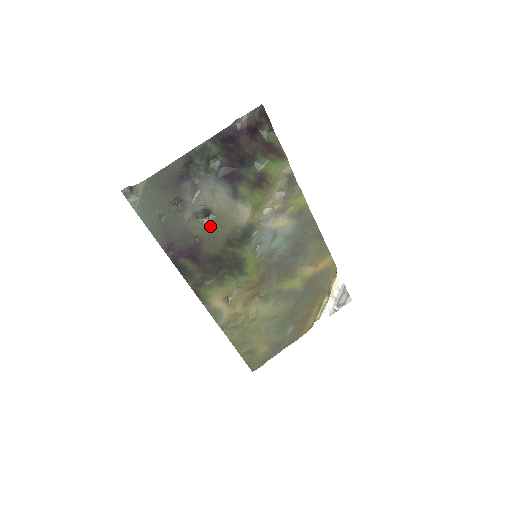
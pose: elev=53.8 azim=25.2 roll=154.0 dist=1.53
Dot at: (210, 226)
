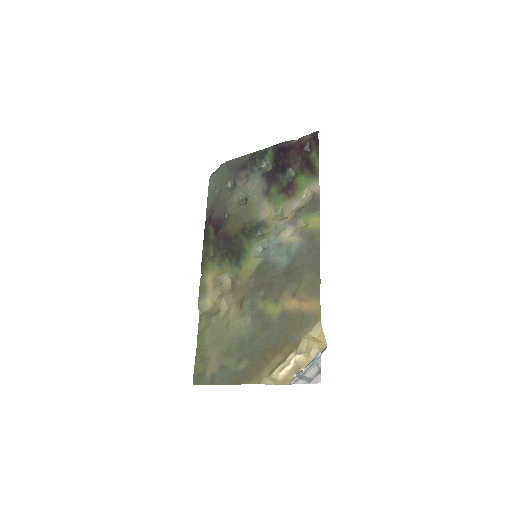
Dot at: (239, 210)
